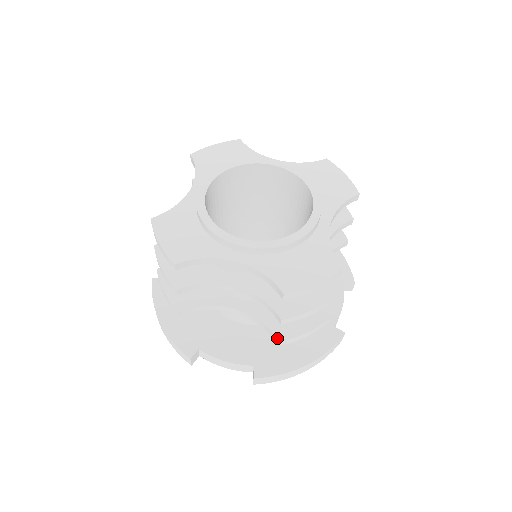
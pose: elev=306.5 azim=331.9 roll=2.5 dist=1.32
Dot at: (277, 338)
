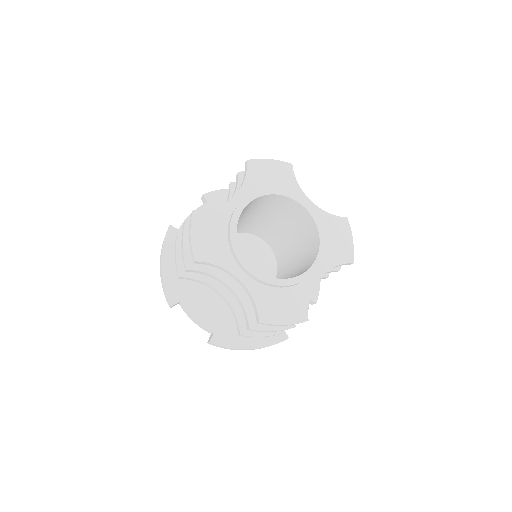
Dot at: (240, 331)
